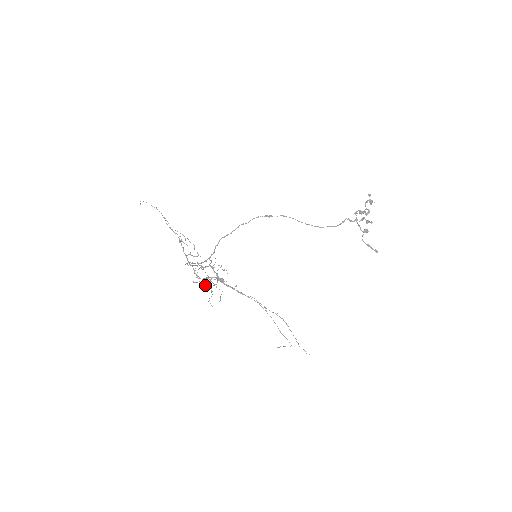
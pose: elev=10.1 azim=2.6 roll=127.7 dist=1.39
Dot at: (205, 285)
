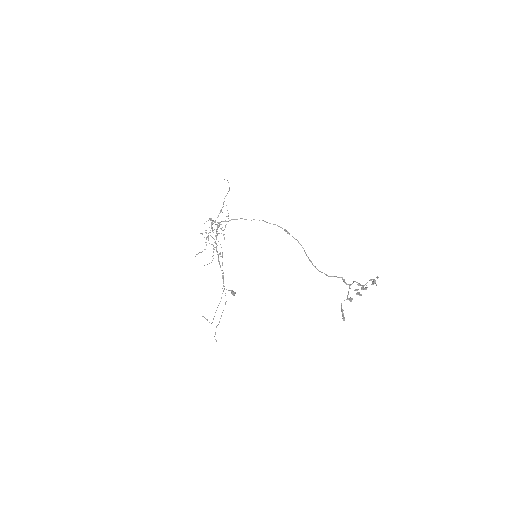
Dot at: occluded
